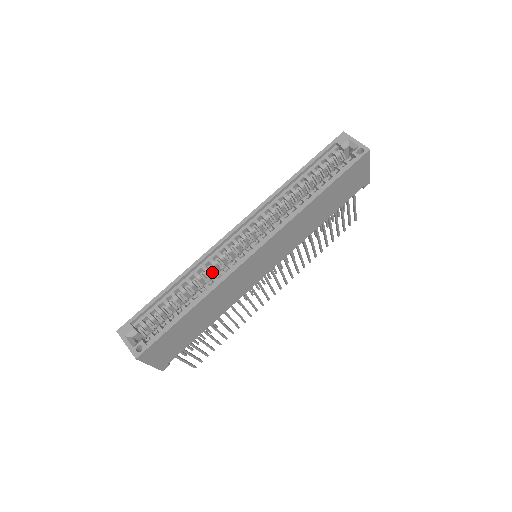
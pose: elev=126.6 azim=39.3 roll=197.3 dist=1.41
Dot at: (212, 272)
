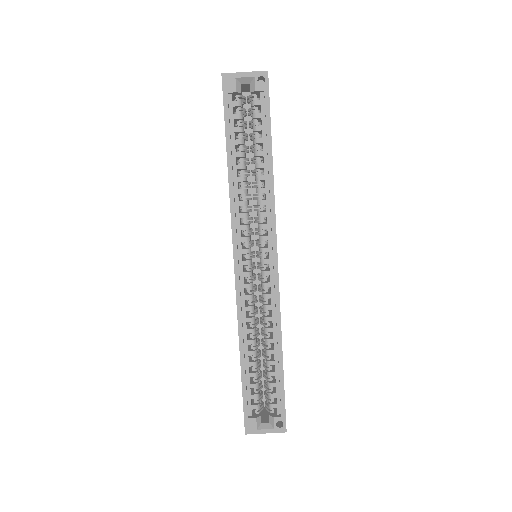
Dot at: (255, 314)
